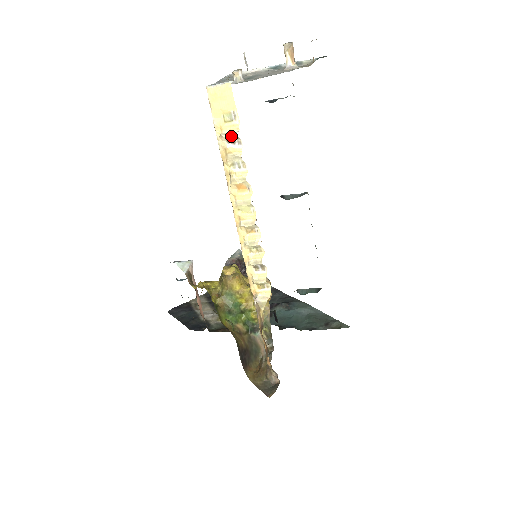
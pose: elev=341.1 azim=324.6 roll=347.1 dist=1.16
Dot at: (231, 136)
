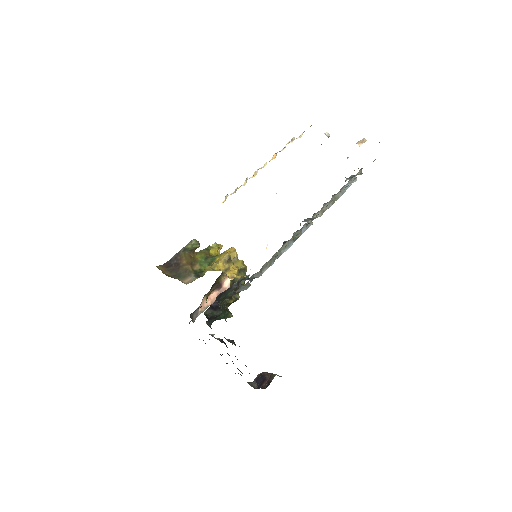
Dot at: (293, 138)
